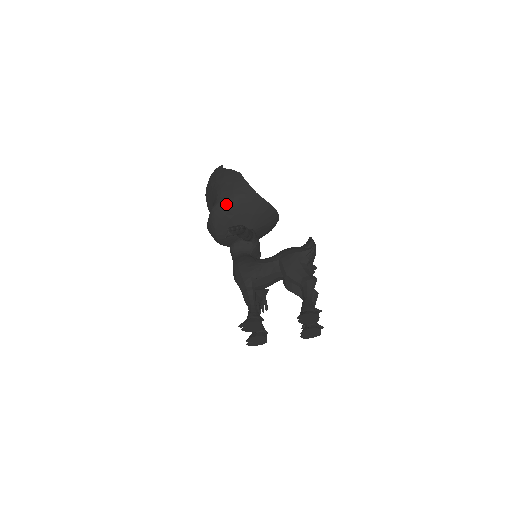
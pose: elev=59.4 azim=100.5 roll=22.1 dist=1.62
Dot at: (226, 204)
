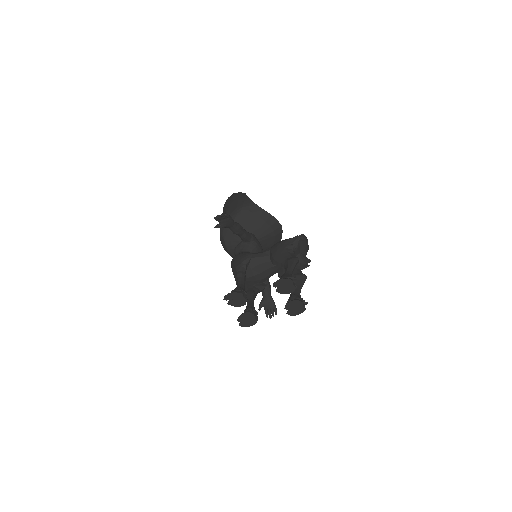
Dot at: (231, 216)
